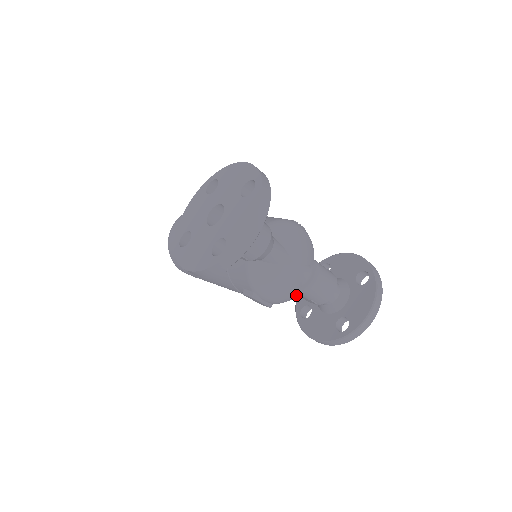
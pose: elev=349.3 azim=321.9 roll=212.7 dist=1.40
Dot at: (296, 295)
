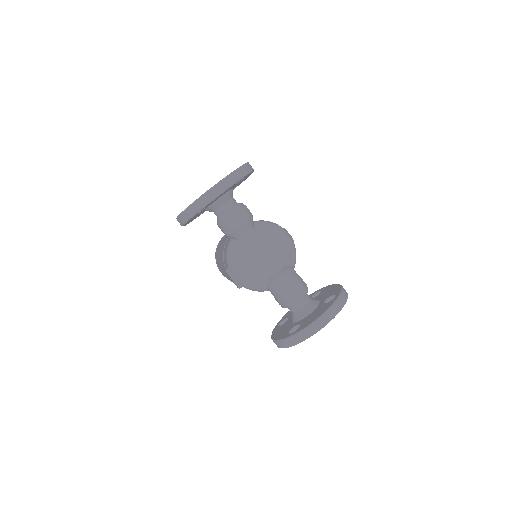
Dot at: (264, 287)
